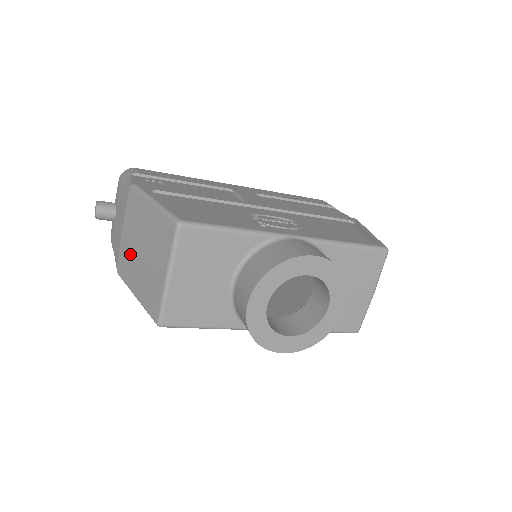
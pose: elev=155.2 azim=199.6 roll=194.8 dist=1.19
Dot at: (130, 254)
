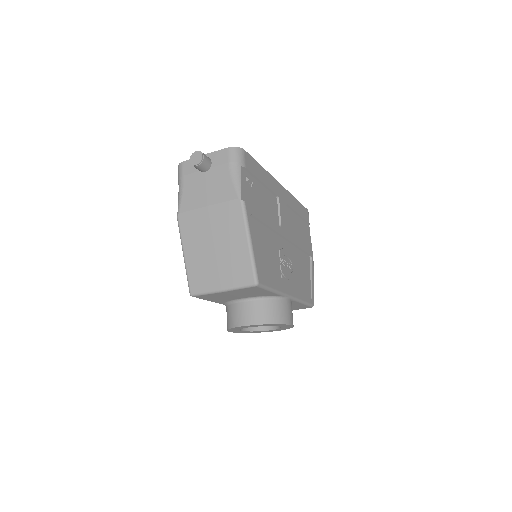
Dot at: (202, 231)
